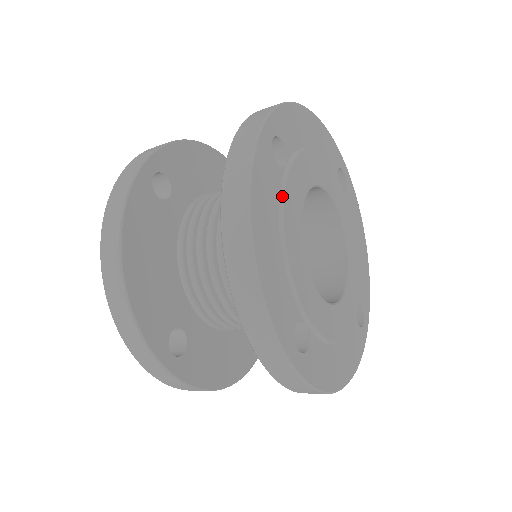
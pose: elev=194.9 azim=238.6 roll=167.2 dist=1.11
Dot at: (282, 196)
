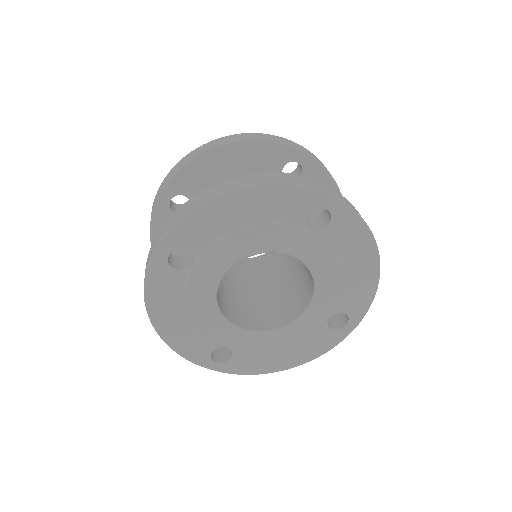
Dot at: (185, 290)
